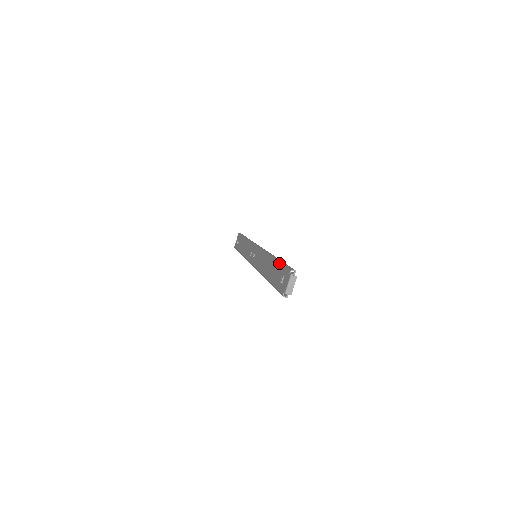
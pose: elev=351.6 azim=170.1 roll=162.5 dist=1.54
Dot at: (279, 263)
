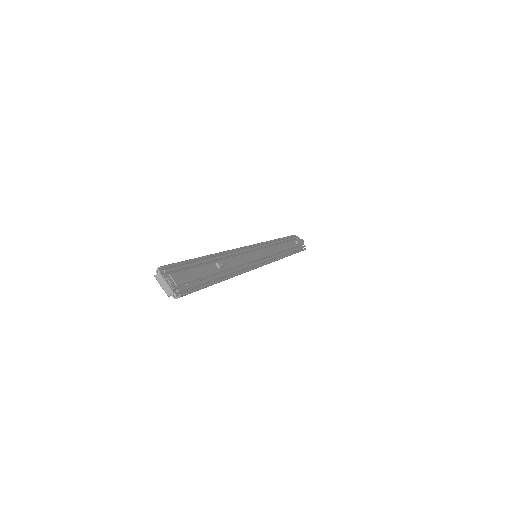
Dot at: occluded
